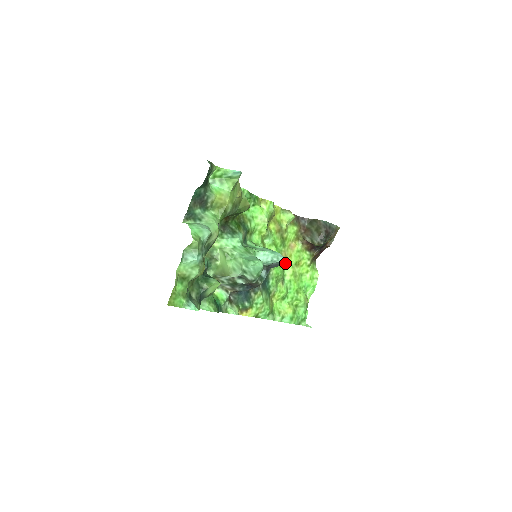
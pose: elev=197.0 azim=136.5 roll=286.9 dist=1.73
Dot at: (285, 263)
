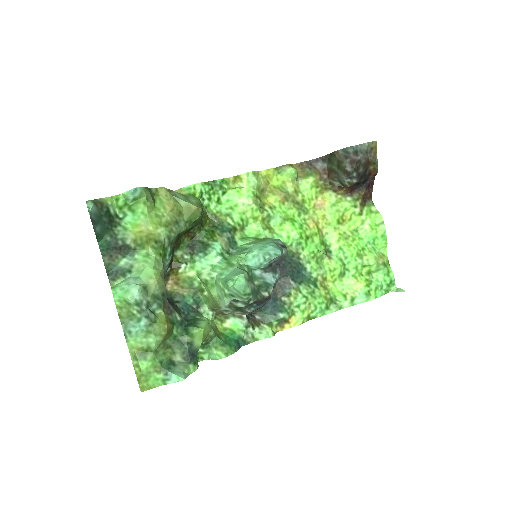
Dot at: (322, 230)
